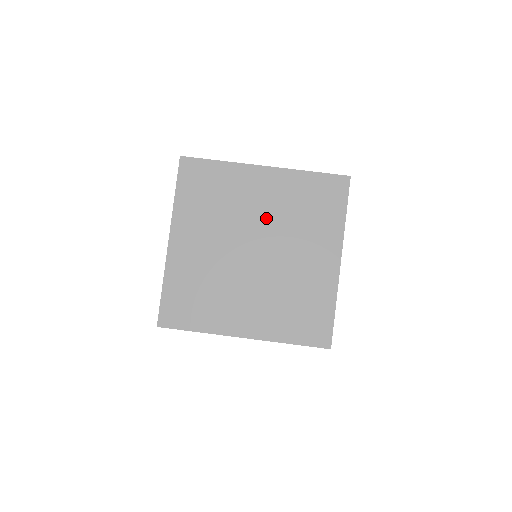
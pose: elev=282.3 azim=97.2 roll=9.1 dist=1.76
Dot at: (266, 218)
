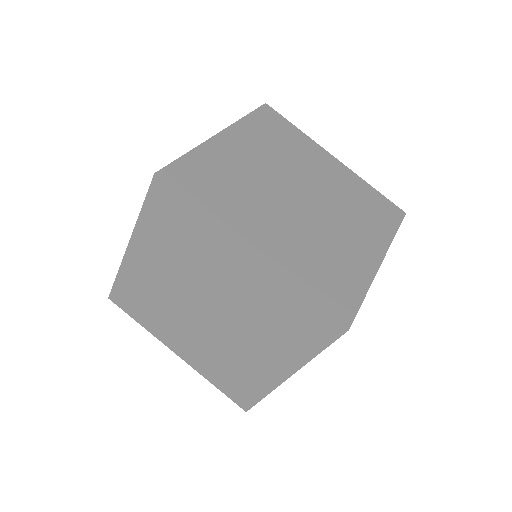
Dot at: (322, 185)
